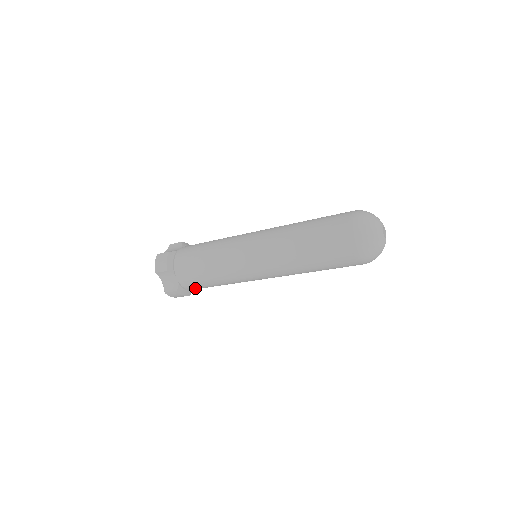
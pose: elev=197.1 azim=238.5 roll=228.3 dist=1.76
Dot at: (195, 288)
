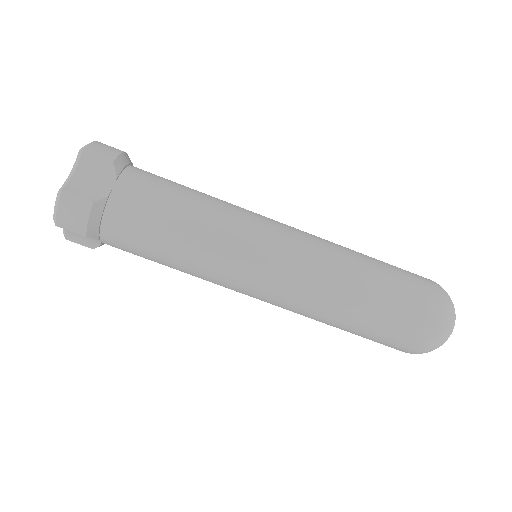
Dot at: (119, 229)
